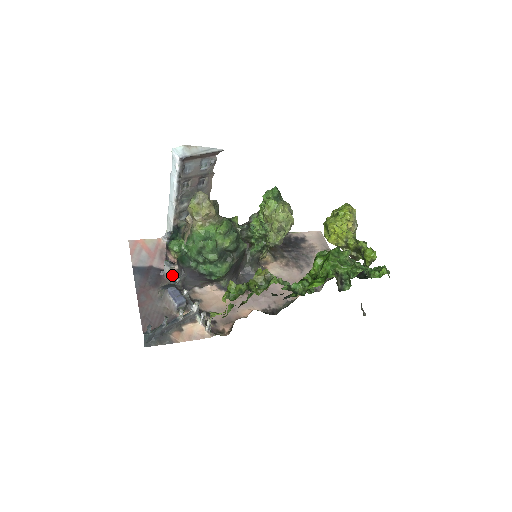
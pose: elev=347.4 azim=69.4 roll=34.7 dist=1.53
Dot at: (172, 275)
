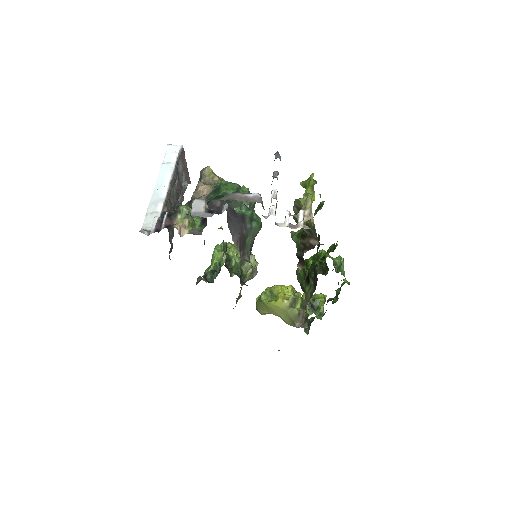
Dot at: (209, 212)
